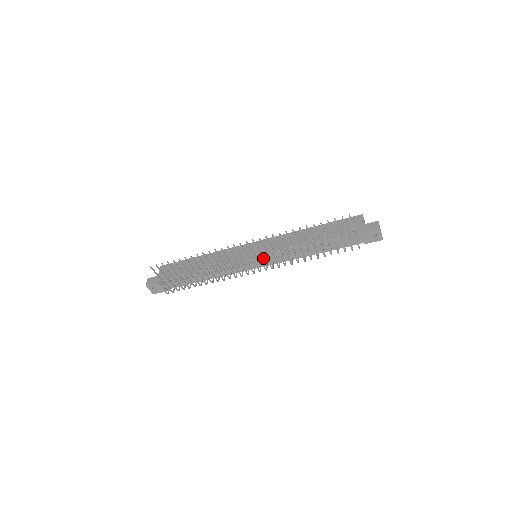
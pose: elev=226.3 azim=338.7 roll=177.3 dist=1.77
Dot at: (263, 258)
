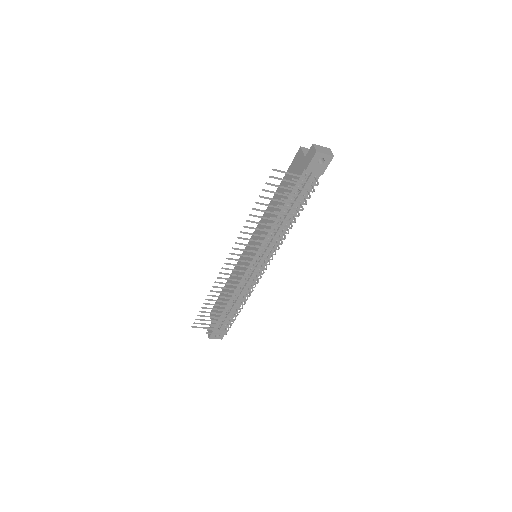
Dot at: (258, 256)
